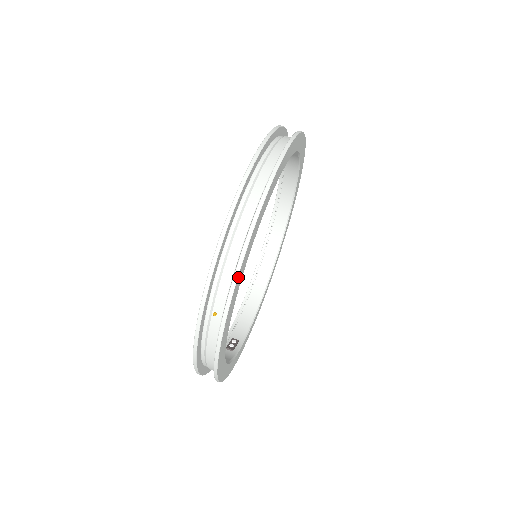
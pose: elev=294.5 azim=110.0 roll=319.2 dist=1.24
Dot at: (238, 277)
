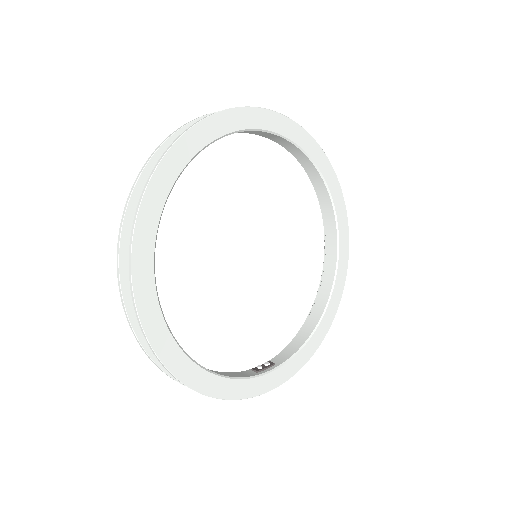
Dot at: (134, 250)
